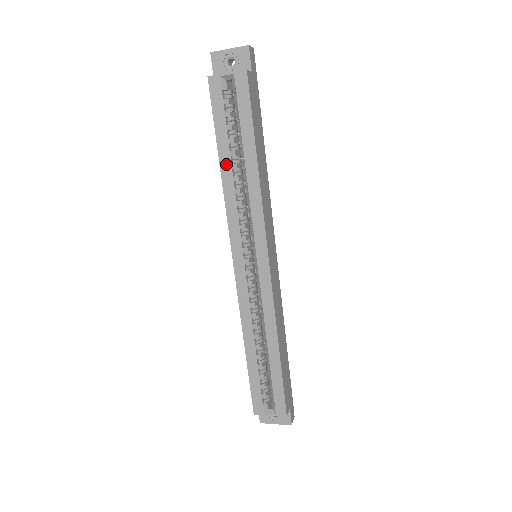
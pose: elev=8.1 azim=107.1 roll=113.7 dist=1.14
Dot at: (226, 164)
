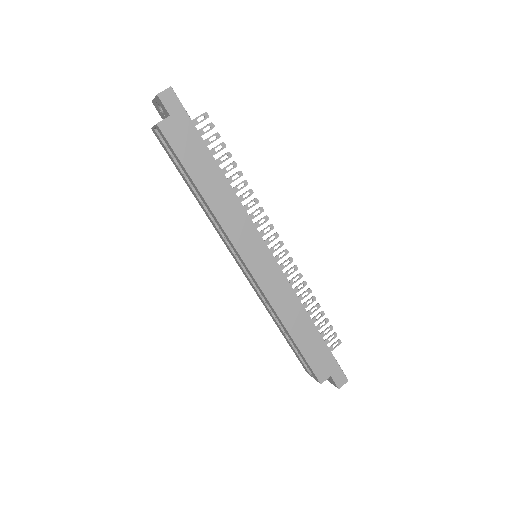
Dot at: (193, 193)
